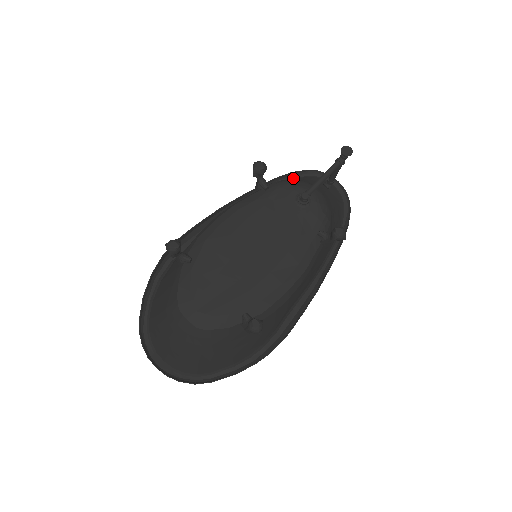
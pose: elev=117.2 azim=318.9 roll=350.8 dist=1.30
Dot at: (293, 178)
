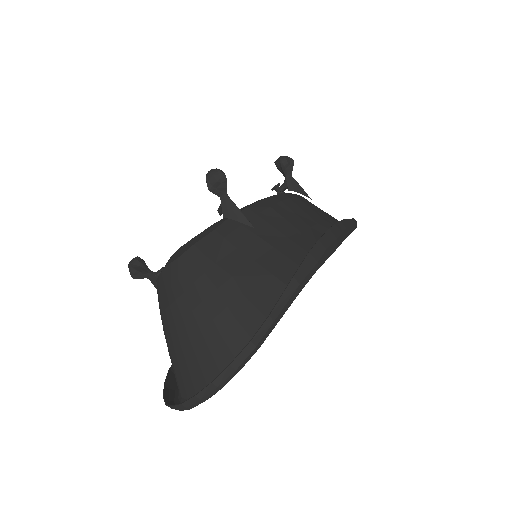
Dot at: occluded
